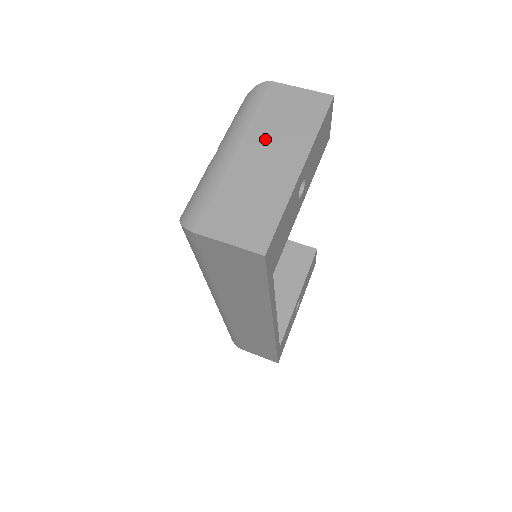
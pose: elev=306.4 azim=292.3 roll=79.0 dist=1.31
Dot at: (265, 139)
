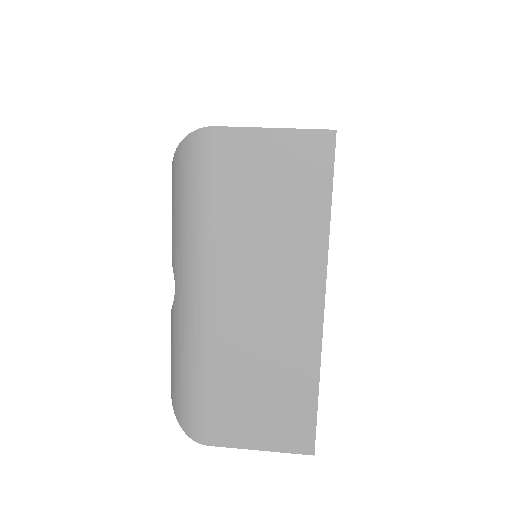
Dot at: (246, 263)
